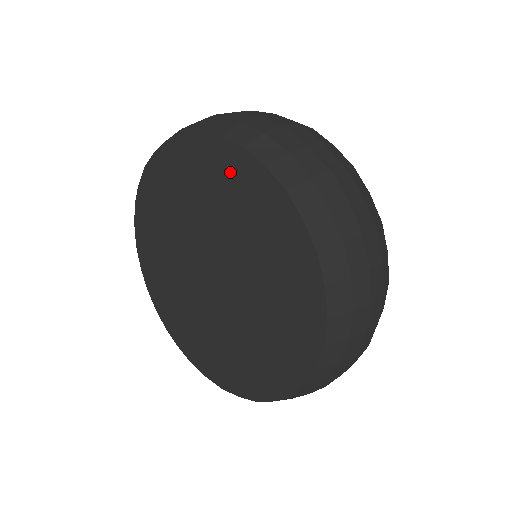
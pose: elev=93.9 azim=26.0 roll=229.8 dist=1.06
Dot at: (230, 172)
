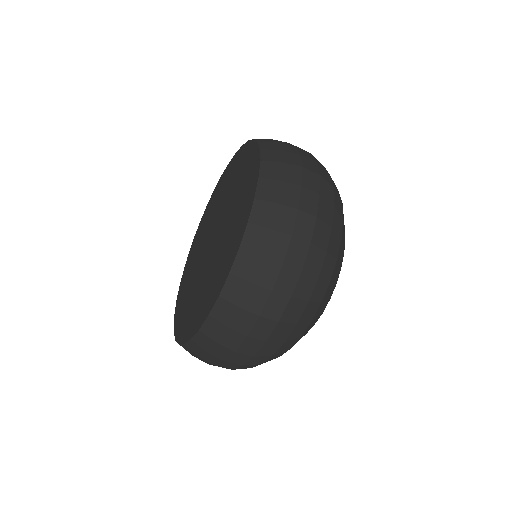
Dot at: (250, 174)
